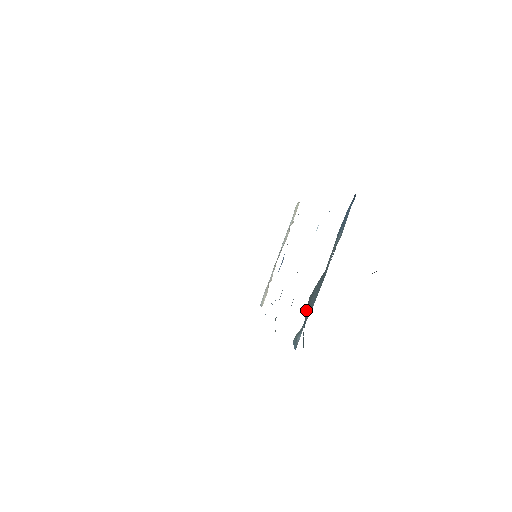
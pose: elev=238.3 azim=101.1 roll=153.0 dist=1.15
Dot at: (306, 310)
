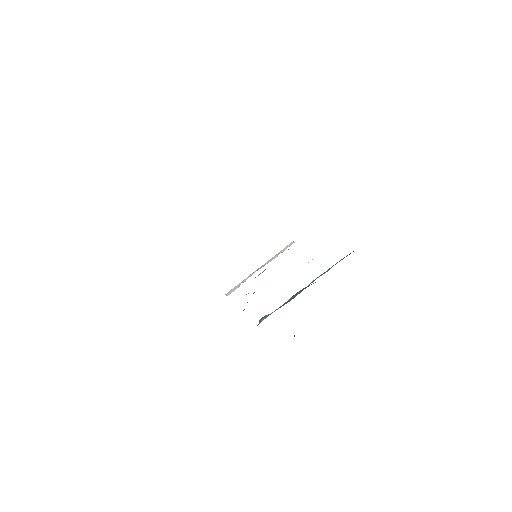
Dot at: occluded
